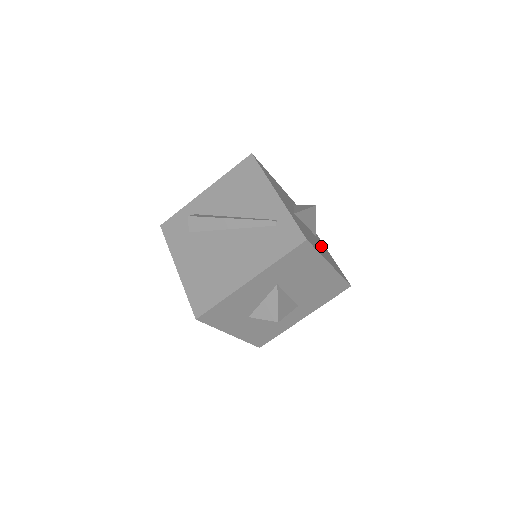
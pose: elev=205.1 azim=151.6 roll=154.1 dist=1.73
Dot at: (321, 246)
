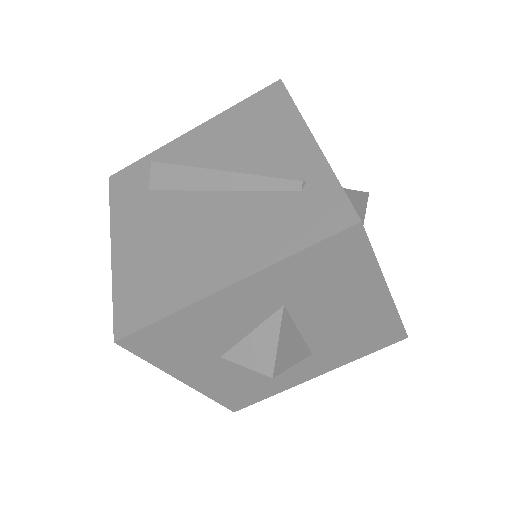
Dot at: occluded
